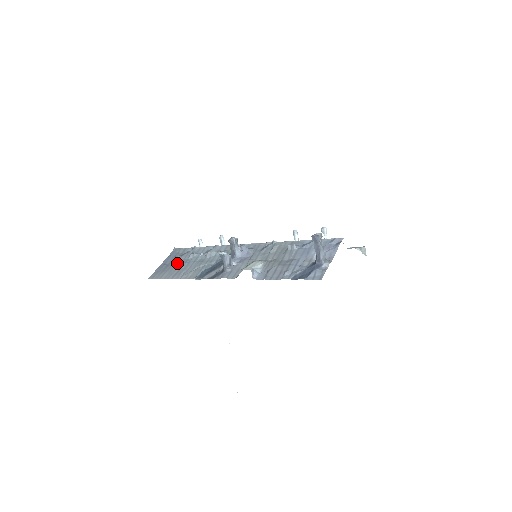
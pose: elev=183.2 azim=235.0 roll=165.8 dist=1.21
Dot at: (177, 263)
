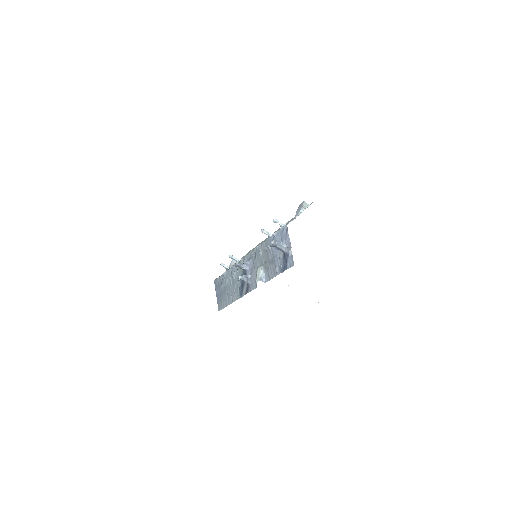
Dot at: (223, 291)
